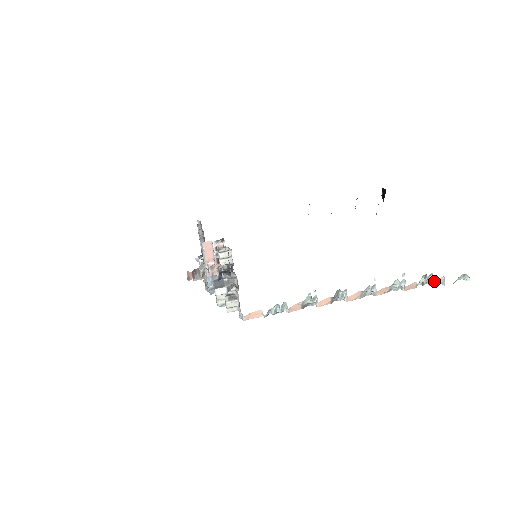
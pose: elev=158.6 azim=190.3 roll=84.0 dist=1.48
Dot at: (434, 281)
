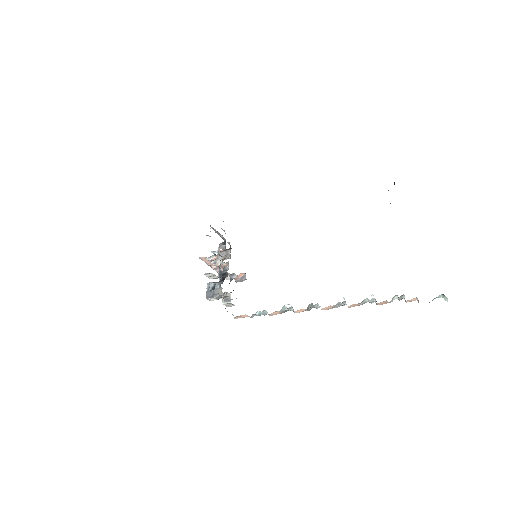
Dot at: (407, 300)
